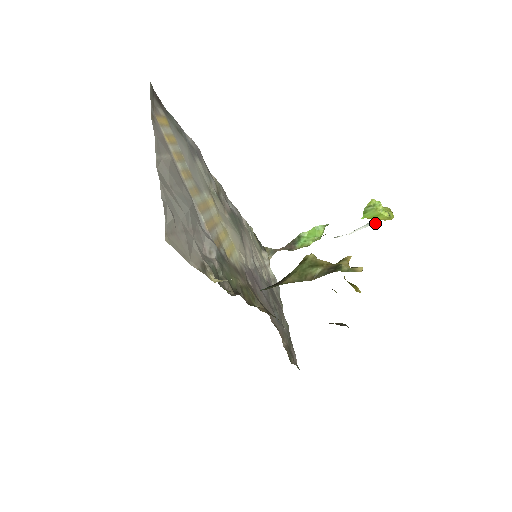
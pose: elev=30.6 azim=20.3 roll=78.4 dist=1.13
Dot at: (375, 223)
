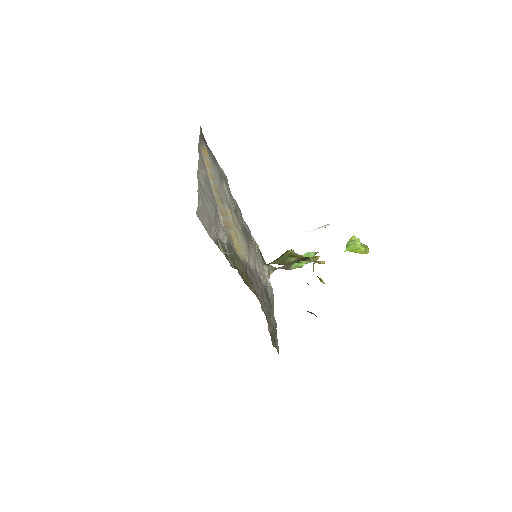
Dot at: occluded
